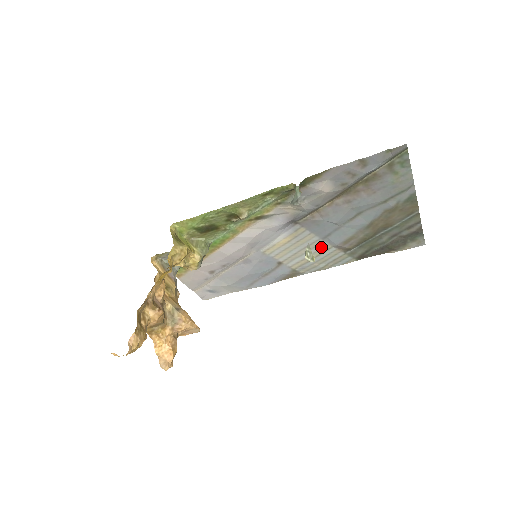
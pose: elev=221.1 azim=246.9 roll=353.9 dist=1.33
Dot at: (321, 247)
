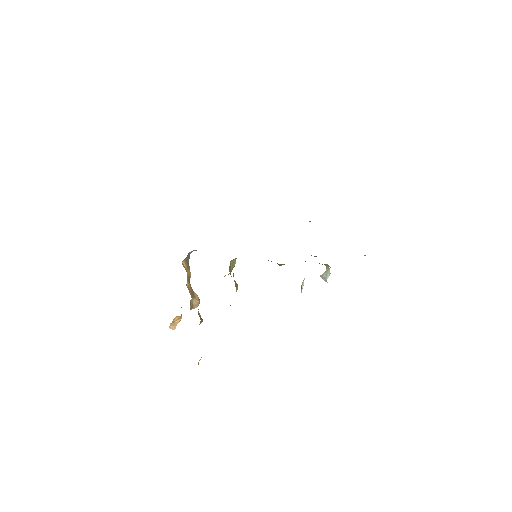
Dot at: occluded
